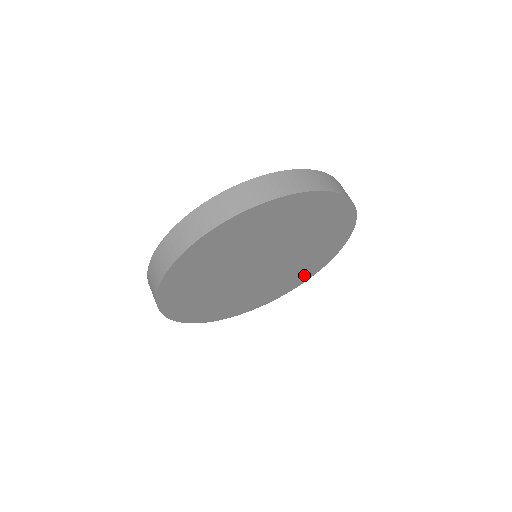
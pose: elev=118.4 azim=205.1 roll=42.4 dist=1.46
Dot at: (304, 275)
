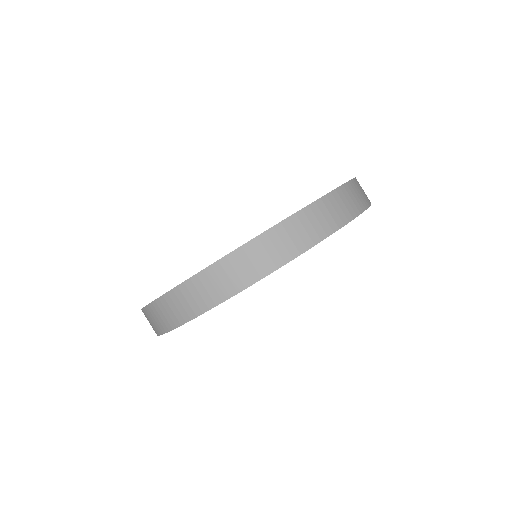
Dot at: occluded
